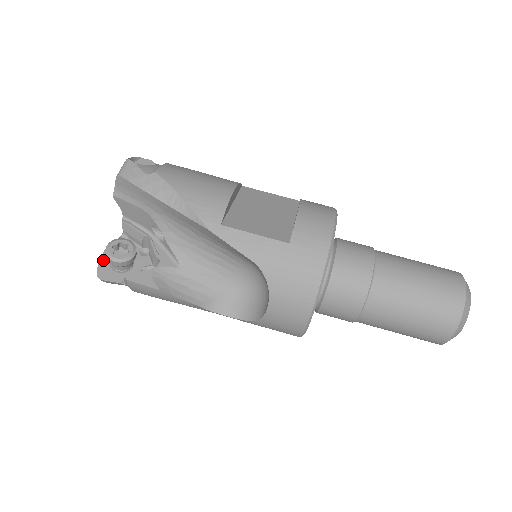
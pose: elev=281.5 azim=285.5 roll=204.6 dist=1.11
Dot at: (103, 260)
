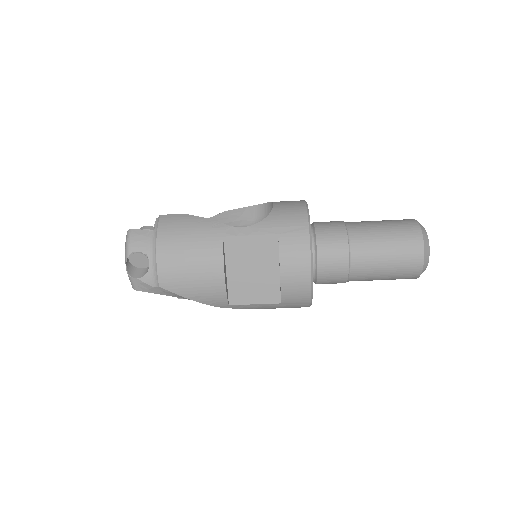
Dot at: occluded
